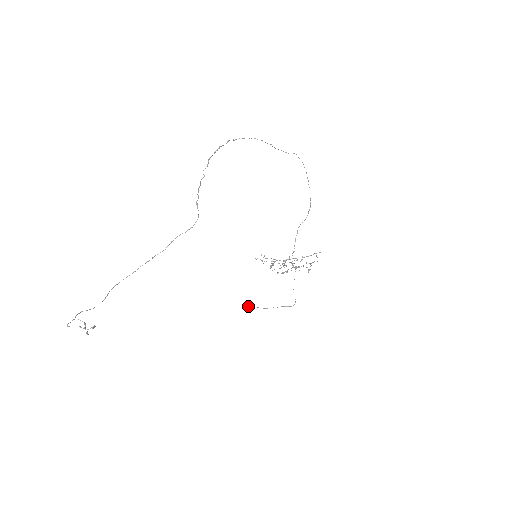
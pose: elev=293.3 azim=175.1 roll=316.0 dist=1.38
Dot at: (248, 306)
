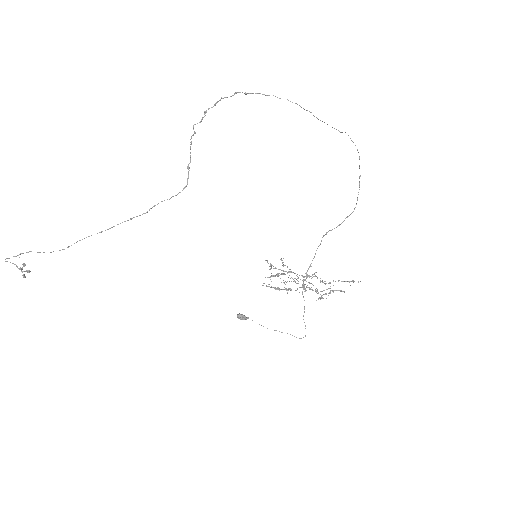
Dot at: (243, 316)
